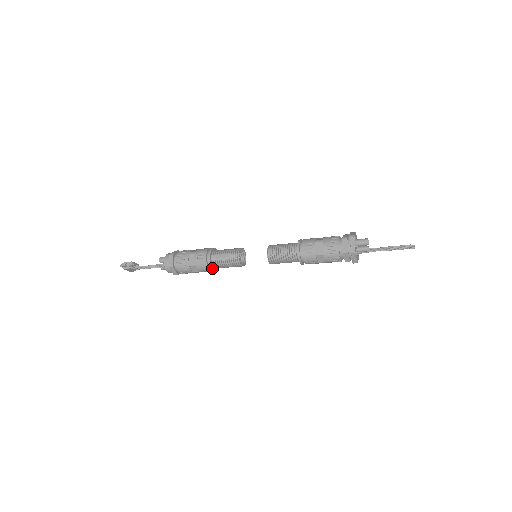
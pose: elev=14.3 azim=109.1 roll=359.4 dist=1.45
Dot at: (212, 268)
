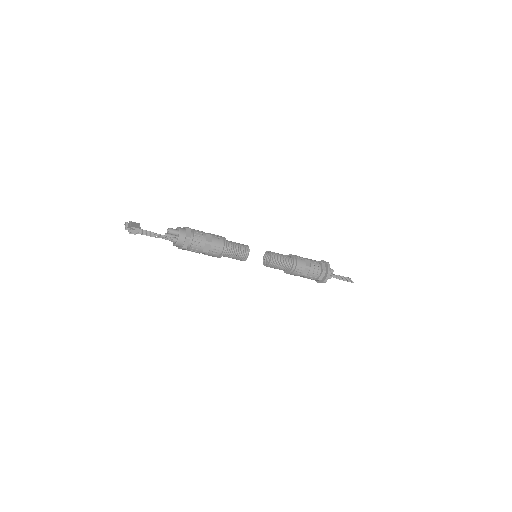
Dot at: occluded
